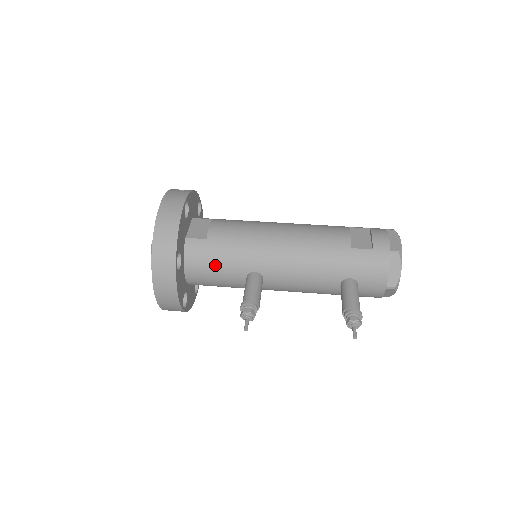
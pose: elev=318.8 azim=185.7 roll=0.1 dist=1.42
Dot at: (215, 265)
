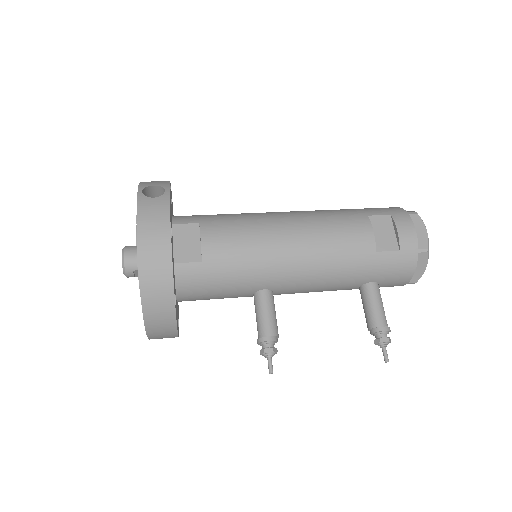
Dot at: (216, 289)
